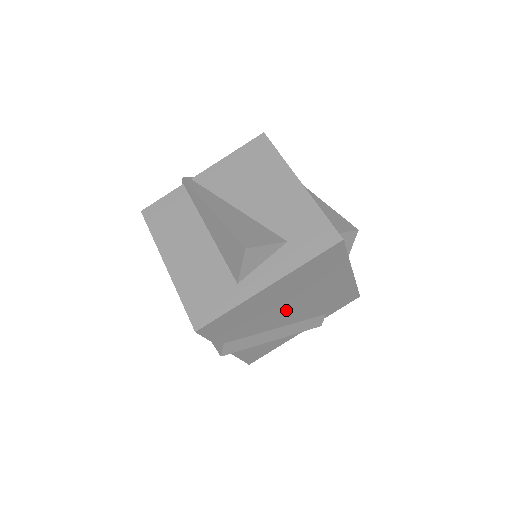
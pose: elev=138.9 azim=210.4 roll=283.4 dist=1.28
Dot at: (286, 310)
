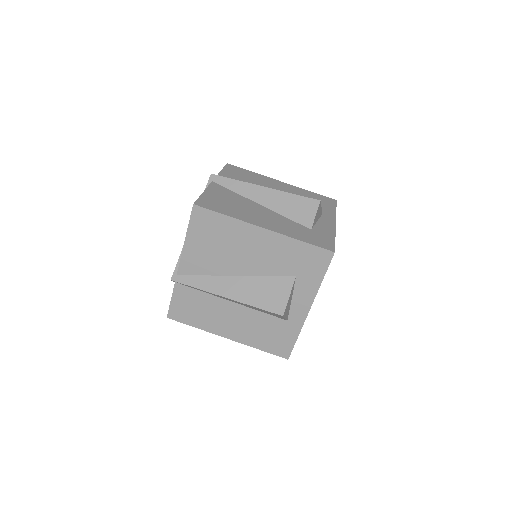
Dot at: occluded
